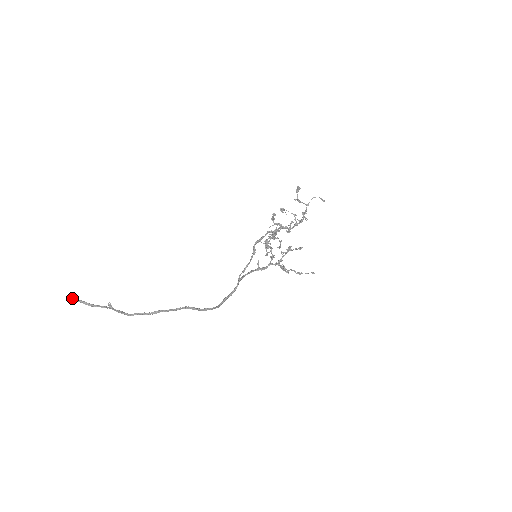
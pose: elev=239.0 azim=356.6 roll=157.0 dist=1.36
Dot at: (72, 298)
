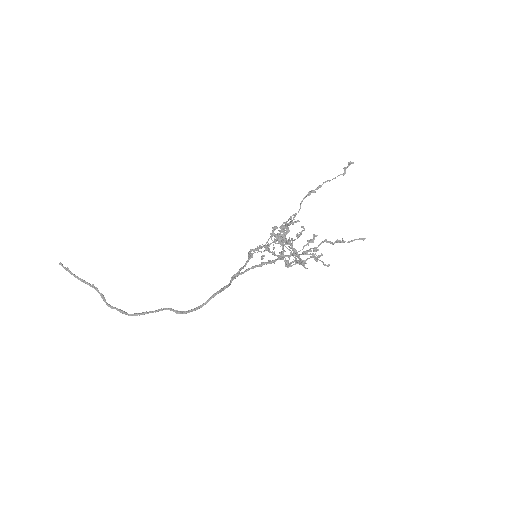
Dot at: (63, 266)
